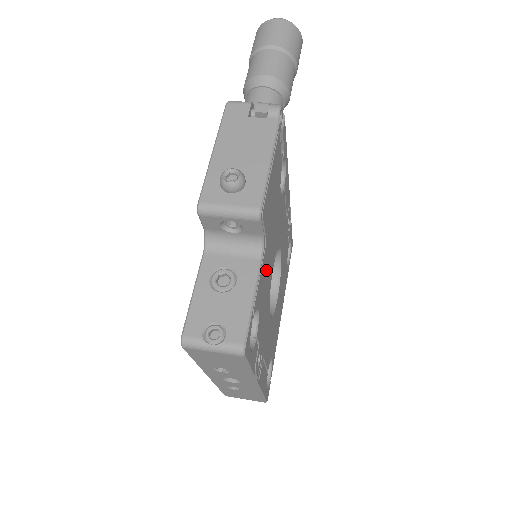
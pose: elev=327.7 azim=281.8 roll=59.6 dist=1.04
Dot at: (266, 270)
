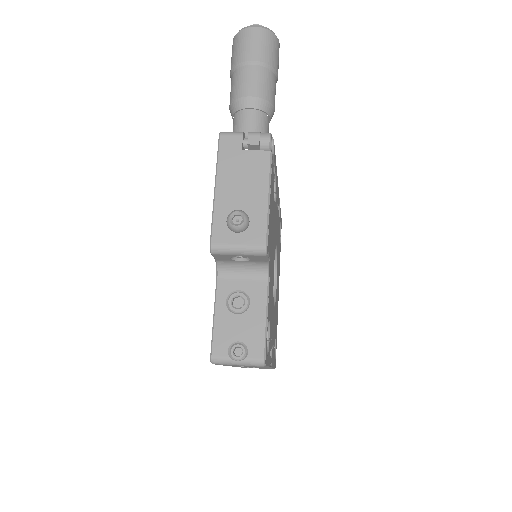
Dot at: (271, 281)
